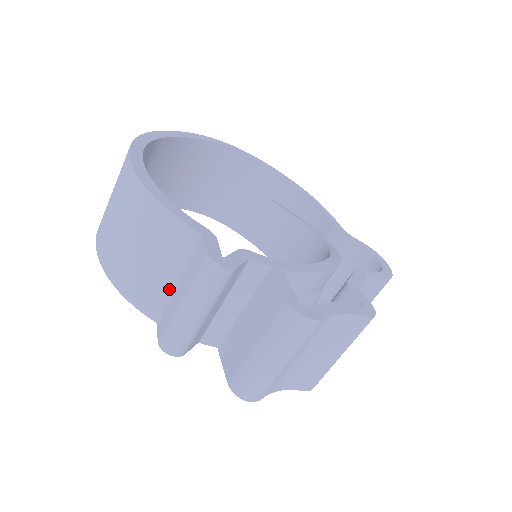
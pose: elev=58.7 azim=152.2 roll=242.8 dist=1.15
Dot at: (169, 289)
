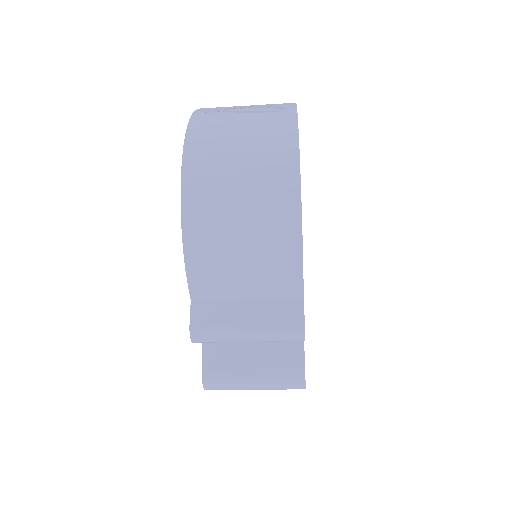
Dot at: (233, 295)
